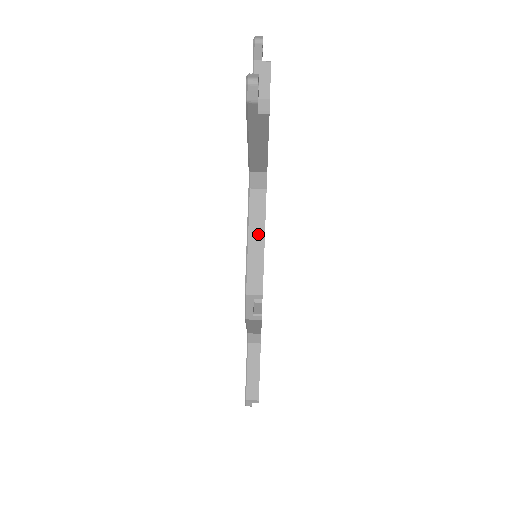
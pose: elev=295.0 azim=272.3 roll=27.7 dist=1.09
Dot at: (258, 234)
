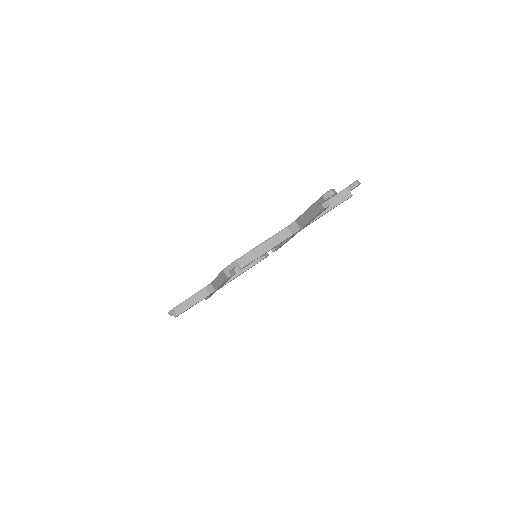
Dot at: (269, 246)
